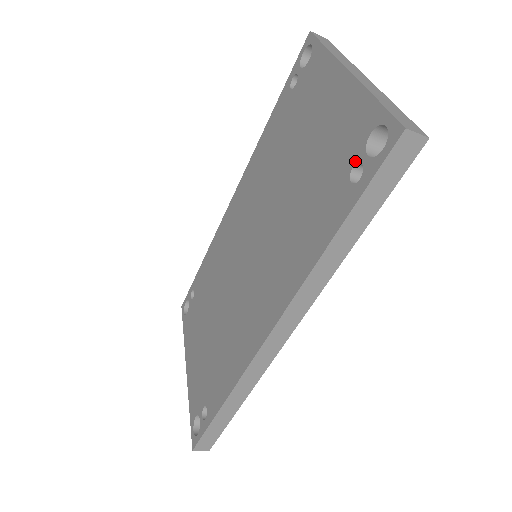
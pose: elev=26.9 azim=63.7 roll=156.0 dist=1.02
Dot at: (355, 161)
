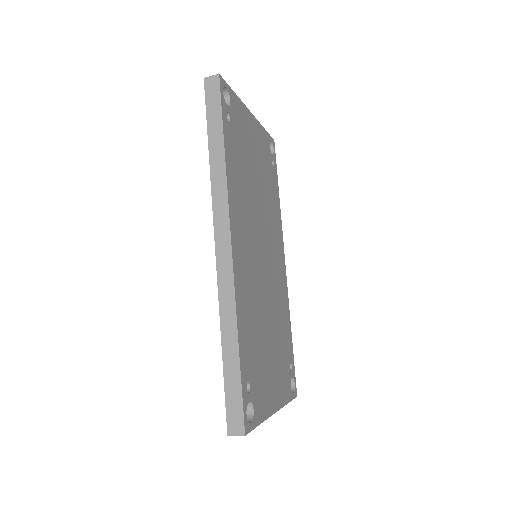
Dot at: occluded
